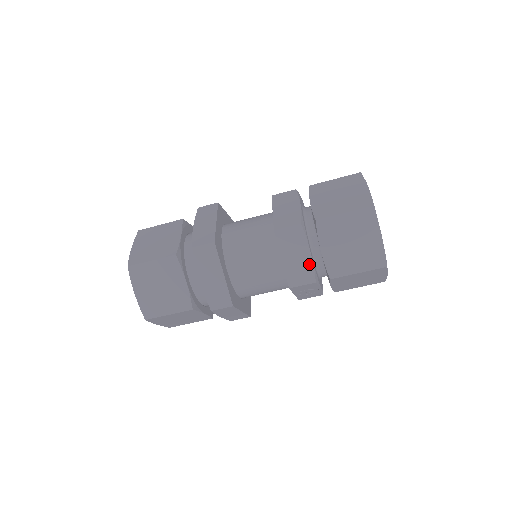
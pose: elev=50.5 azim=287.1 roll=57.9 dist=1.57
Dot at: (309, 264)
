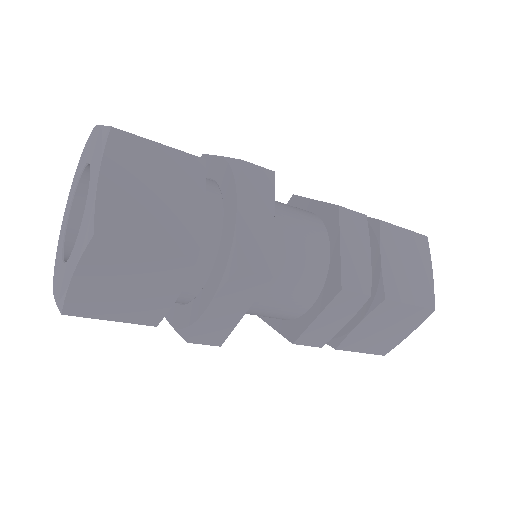
Dot at: (334, 332)
